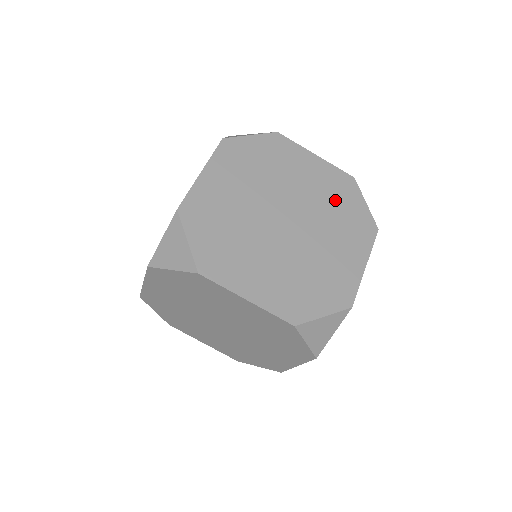
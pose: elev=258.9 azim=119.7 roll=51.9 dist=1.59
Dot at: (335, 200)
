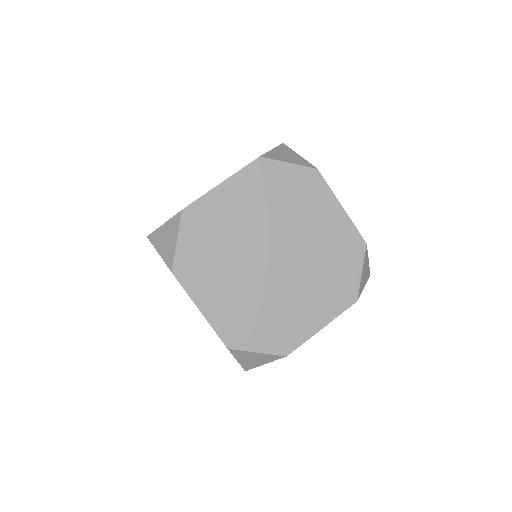
Dot at: (333, 257)
